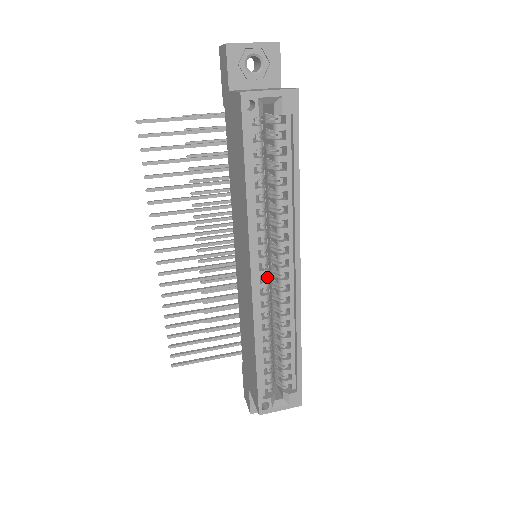
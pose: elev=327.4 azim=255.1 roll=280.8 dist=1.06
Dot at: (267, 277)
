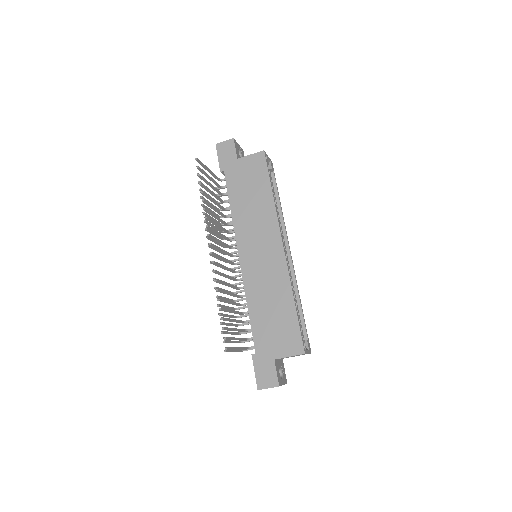
Dot at: occluded
